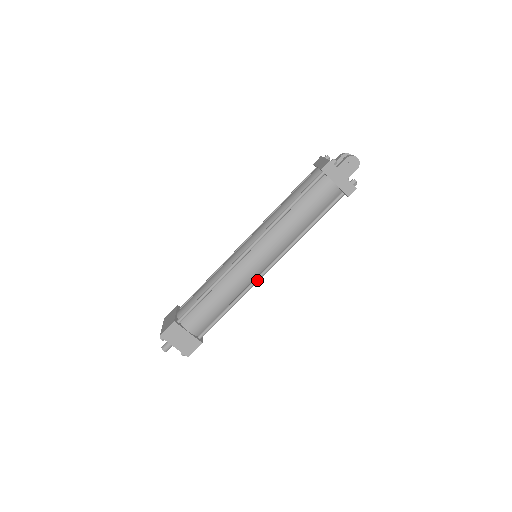
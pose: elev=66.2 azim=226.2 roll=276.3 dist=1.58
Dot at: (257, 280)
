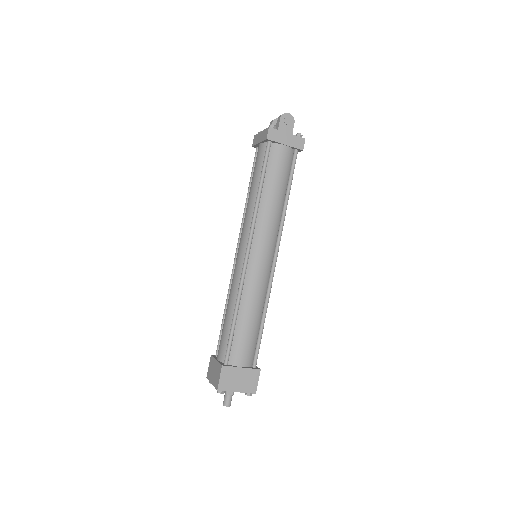
Dot at: (272, 275)
